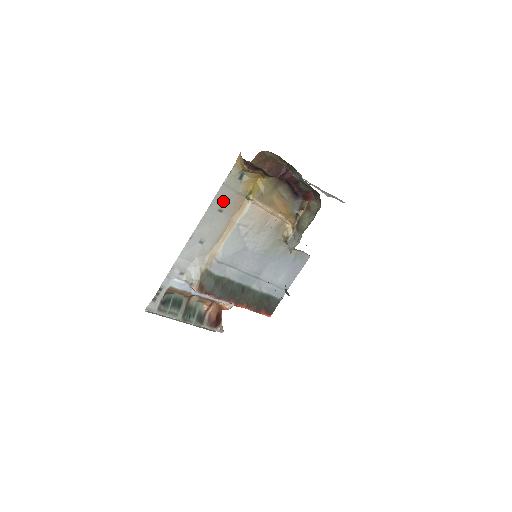
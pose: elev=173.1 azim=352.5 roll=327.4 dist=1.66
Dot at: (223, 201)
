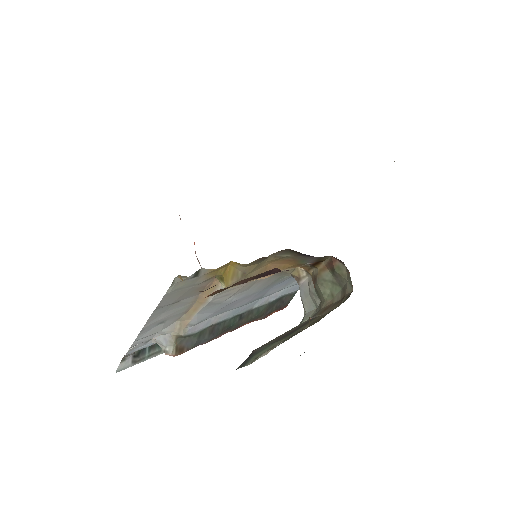
Dot at: (176, 298)
